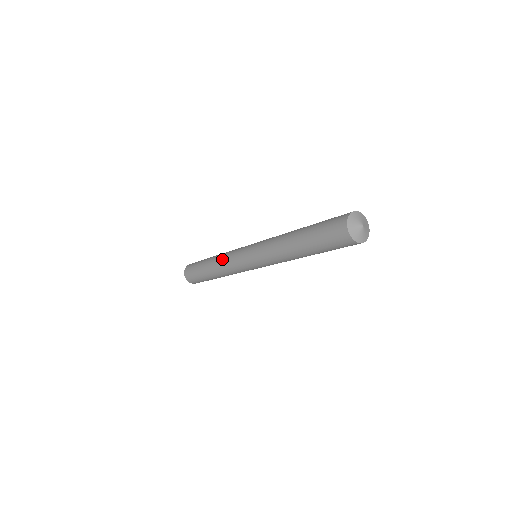
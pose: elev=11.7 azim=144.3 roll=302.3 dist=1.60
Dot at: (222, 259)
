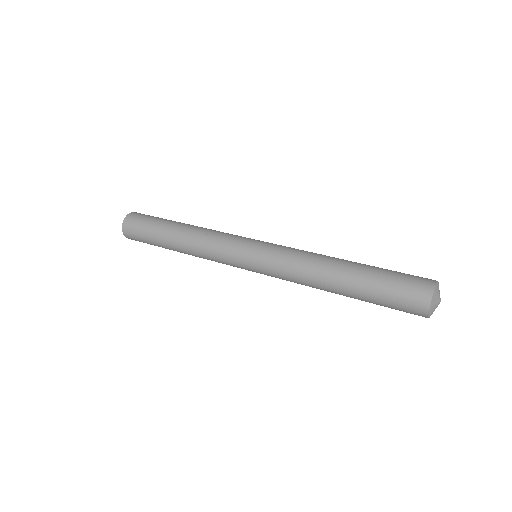
Dot at: (201, 248)
